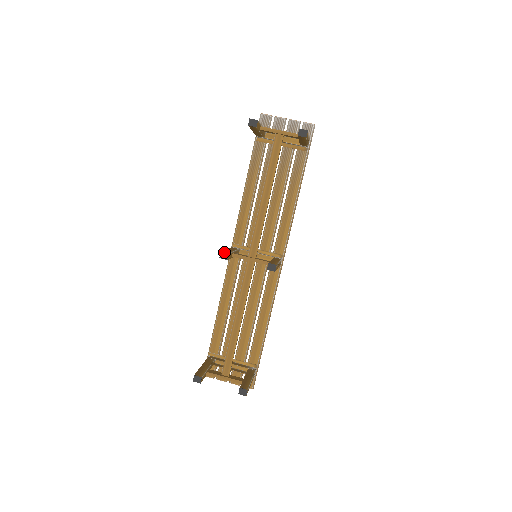
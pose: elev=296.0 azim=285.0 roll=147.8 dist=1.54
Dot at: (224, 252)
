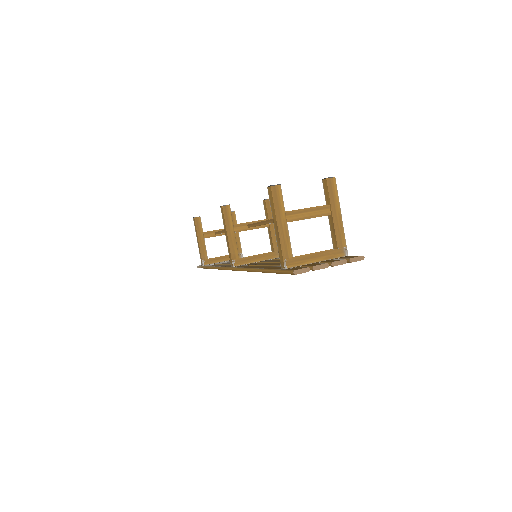
Dot at: occluded
